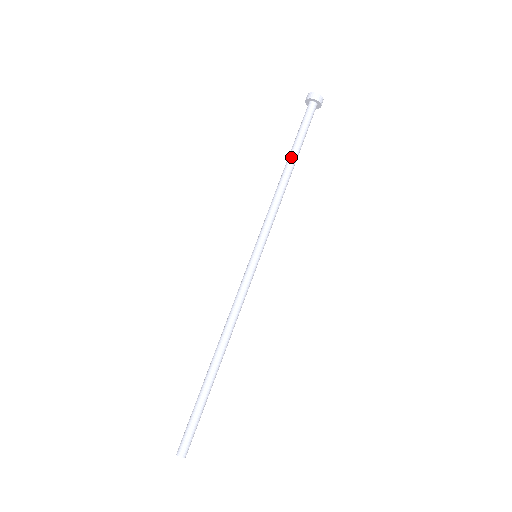
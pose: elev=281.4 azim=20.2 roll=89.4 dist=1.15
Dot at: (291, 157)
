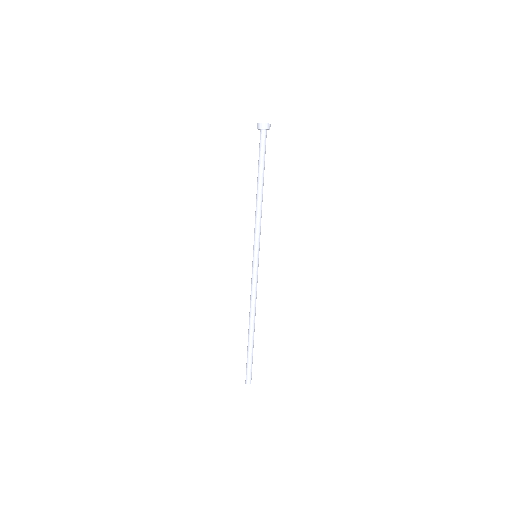
Dot at: (258, 179)
